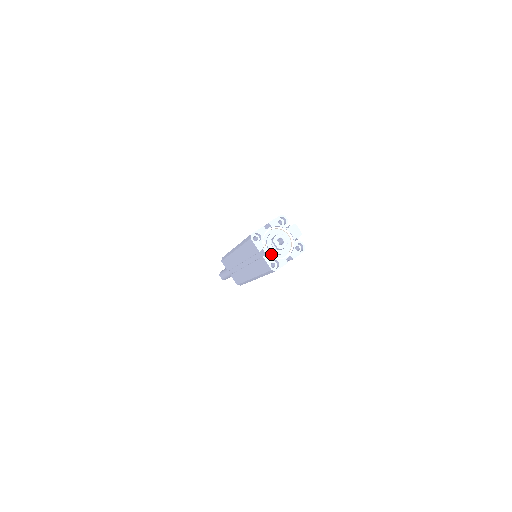
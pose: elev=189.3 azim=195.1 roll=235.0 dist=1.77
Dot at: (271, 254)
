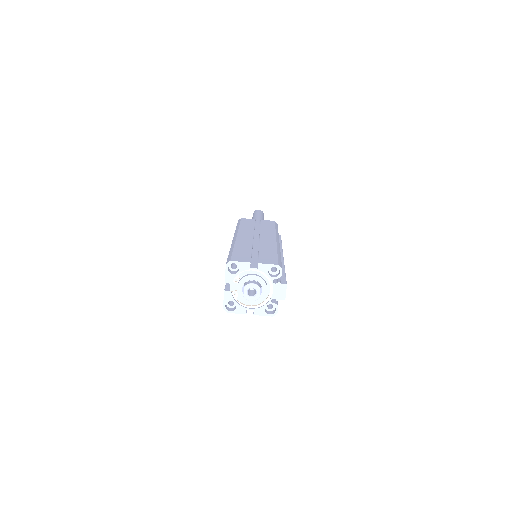
Dot at: (236, 293)
